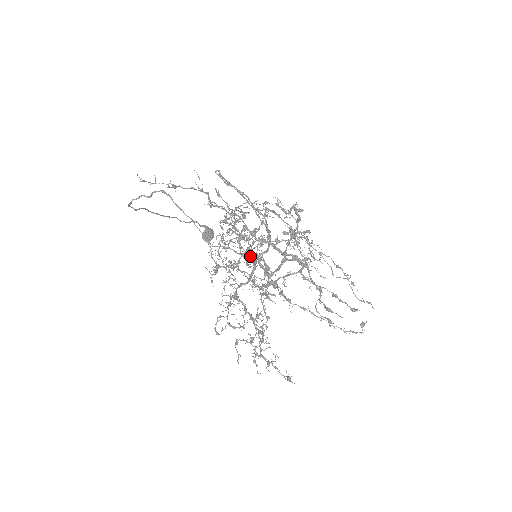
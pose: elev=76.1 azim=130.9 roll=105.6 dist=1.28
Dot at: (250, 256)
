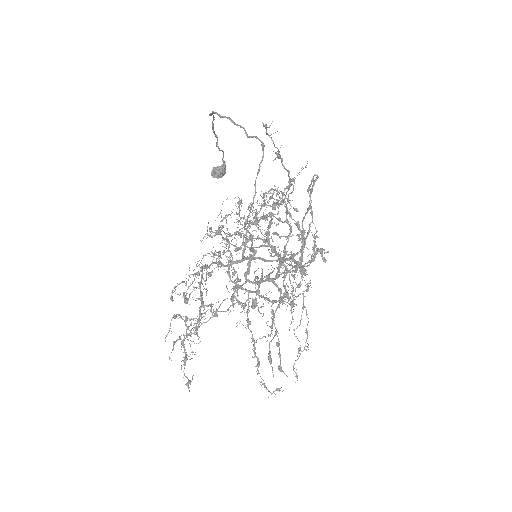
Dot at: occluded
